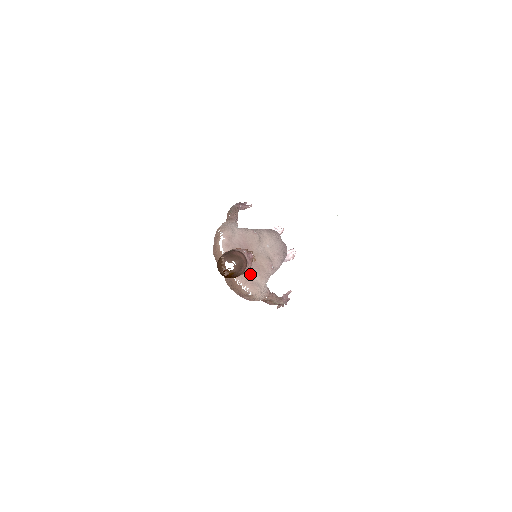
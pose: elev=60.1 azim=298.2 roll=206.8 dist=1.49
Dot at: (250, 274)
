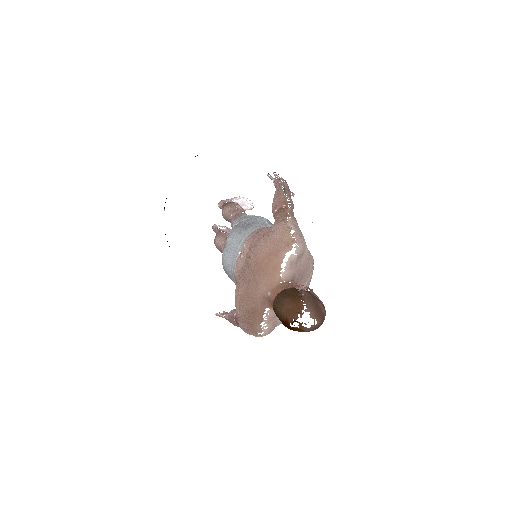
Dot at: occluded
